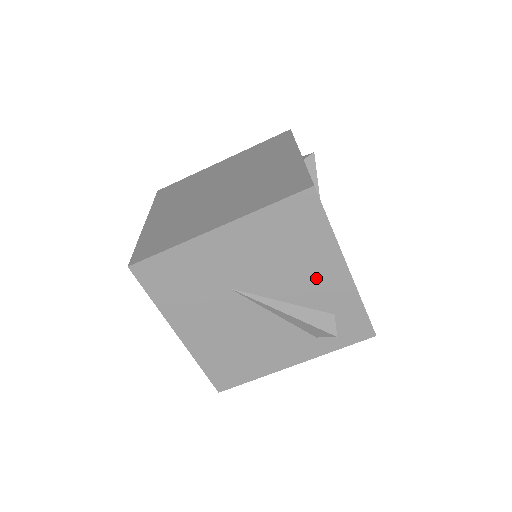
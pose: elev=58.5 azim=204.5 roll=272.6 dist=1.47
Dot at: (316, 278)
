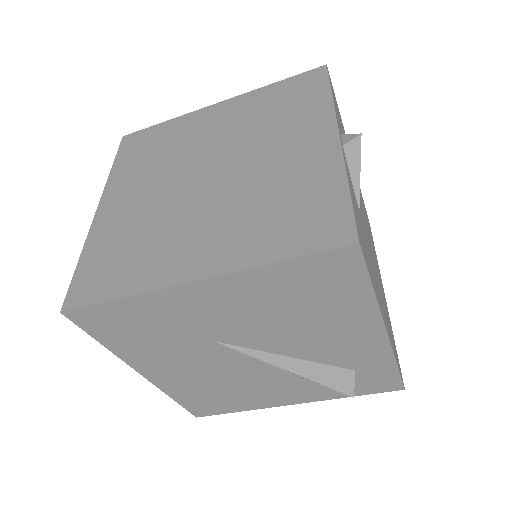
Dot at: (338, 339)
